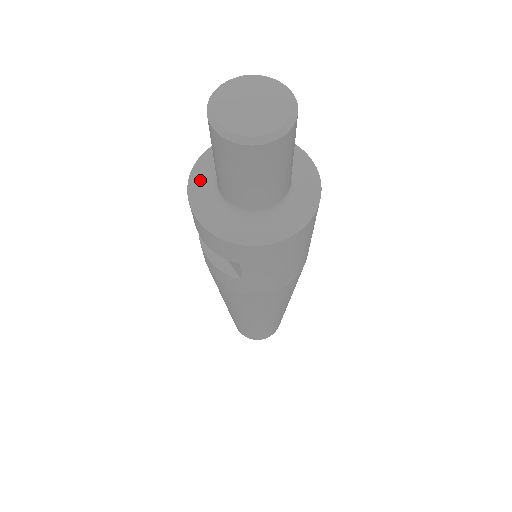
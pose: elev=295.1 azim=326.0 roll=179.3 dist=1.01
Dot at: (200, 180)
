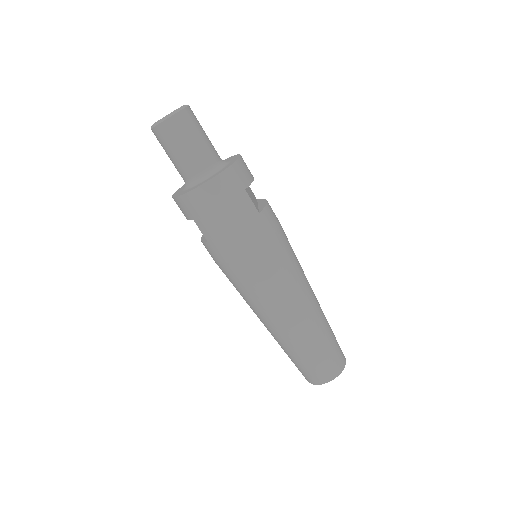
Dot at: occluded
